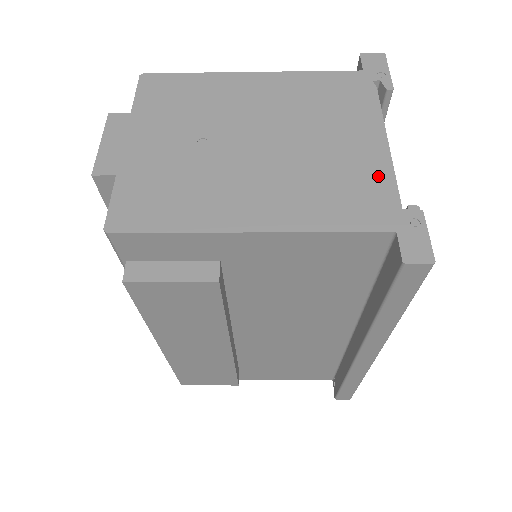
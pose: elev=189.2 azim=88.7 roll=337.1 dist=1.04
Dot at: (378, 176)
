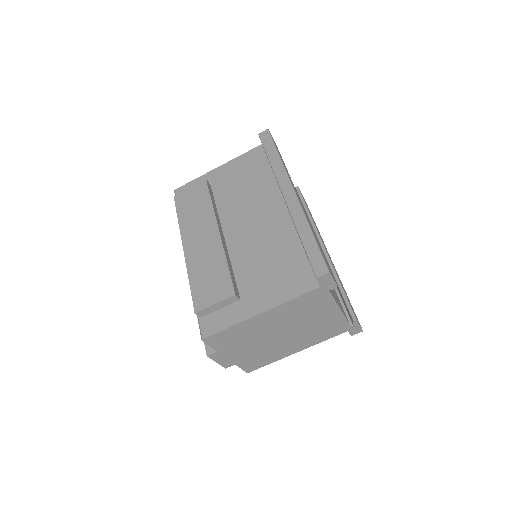
Dot at: occluded
